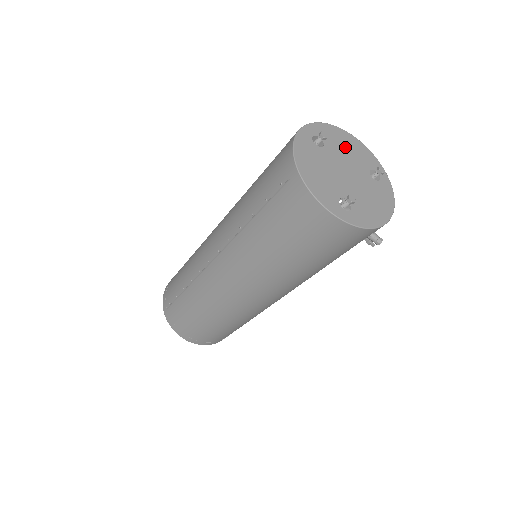
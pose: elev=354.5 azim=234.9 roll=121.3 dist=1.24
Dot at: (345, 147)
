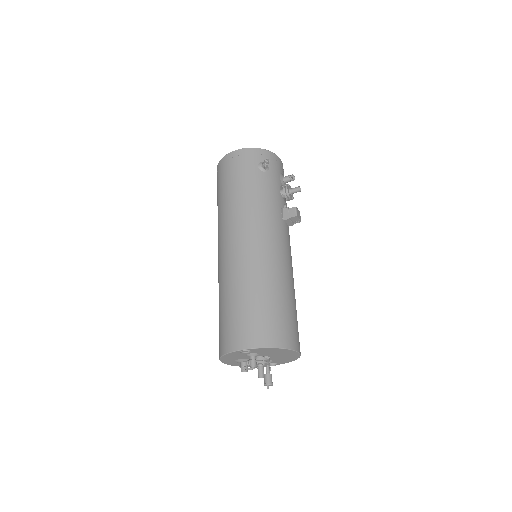
Dot at: occluded
